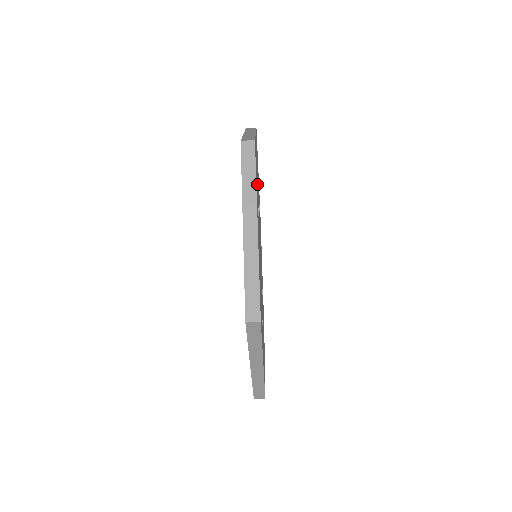
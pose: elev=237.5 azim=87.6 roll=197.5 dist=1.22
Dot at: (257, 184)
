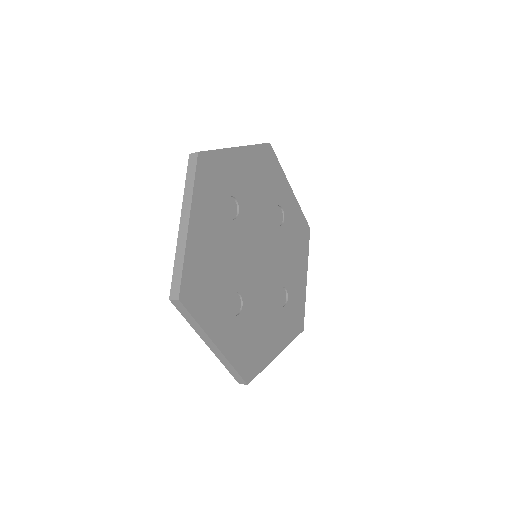
Dot at: (233, 190)
